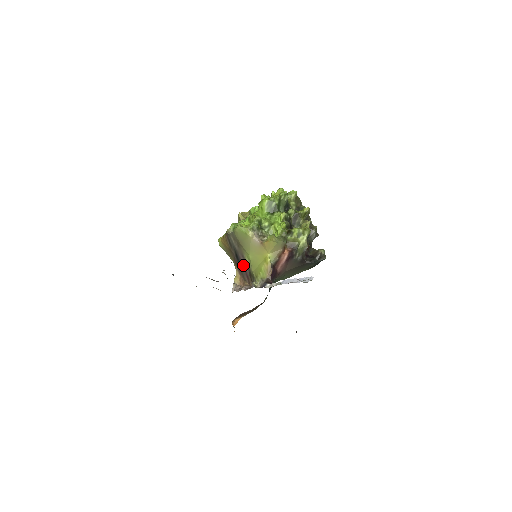
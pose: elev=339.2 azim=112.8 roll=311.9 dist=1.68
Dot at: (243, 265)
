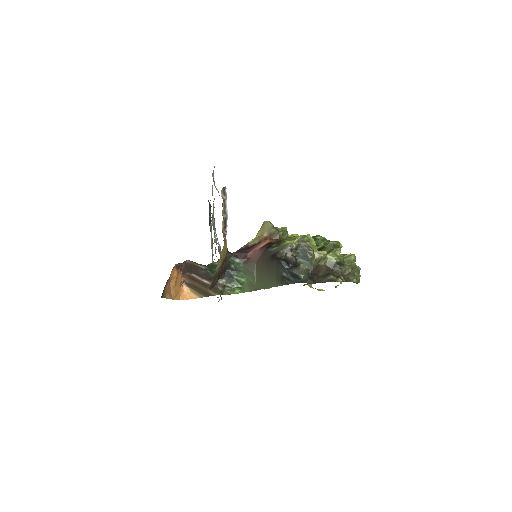
Dot at: occluded
